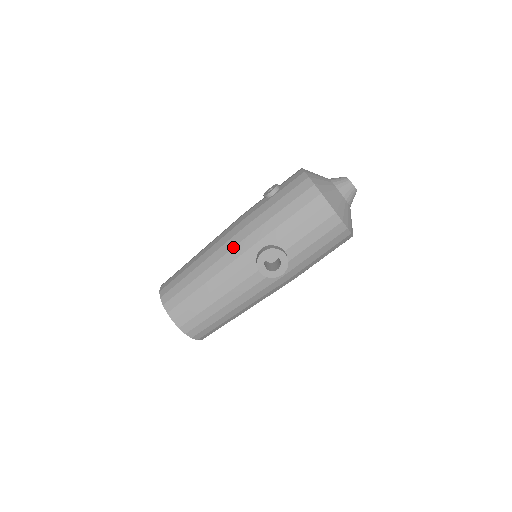
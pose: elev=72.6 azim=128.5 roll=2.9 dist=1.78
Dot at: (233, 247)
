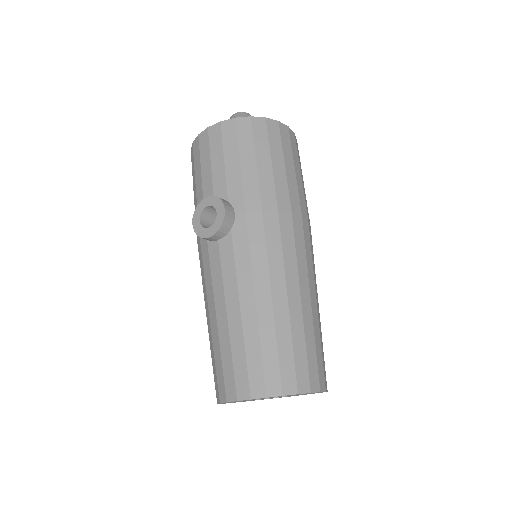
Dot at: (200, 267)
